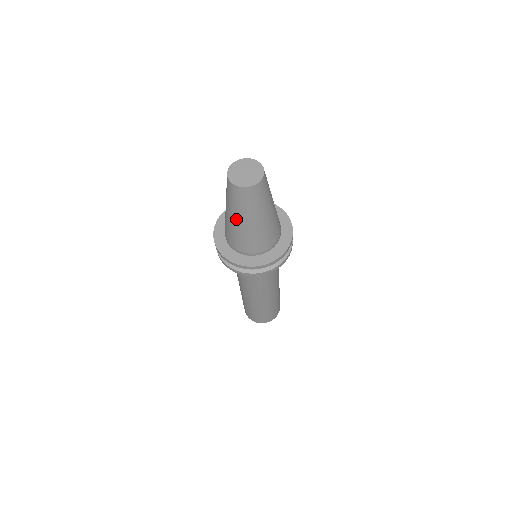
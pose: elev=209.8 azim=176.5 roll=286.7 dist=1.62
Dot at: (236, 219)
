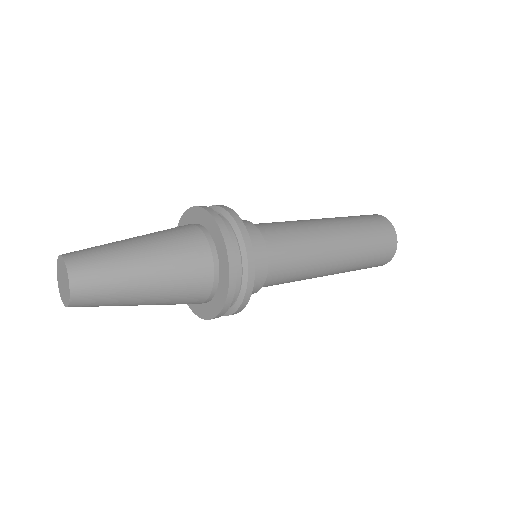
Dot at: occluded
